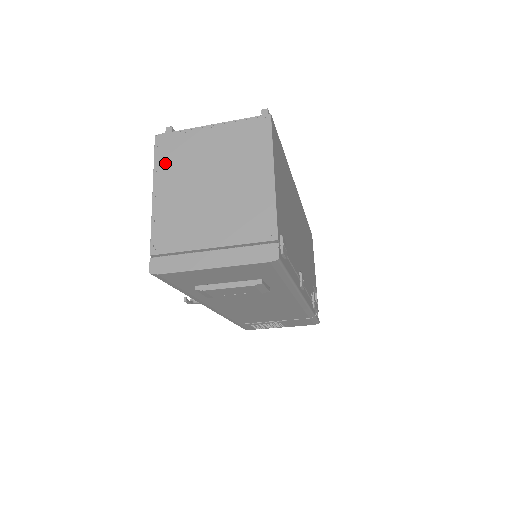
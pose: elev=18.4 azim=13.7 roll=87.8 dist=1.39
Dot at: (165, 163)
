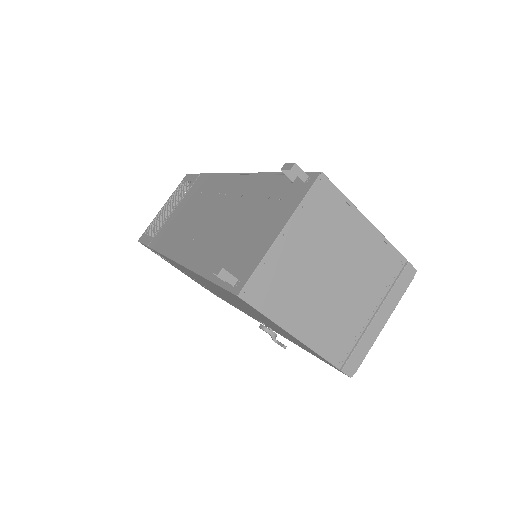
Dot at: (277, 306)
